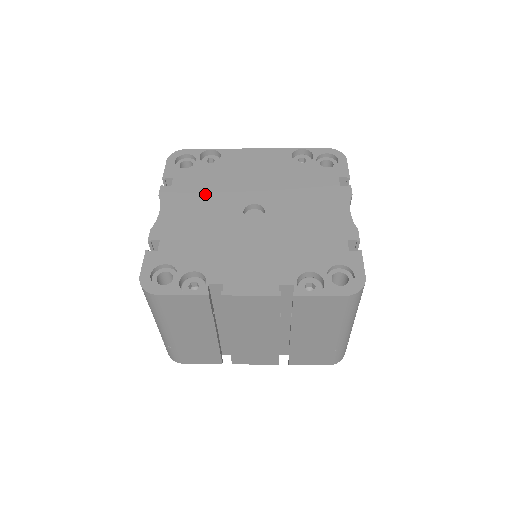
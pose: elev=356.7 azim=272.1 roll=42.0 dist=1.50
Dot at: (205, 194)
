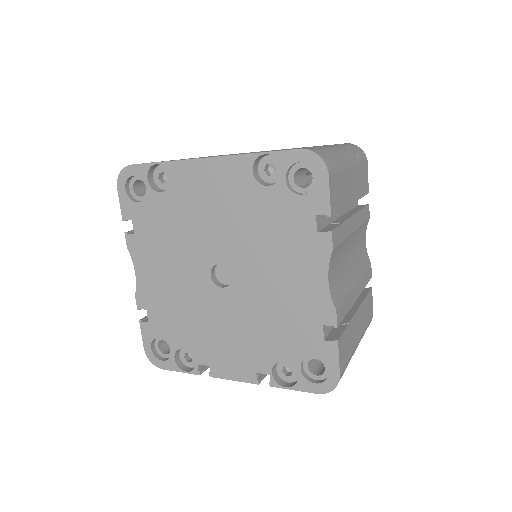
Dot at: (168, 247)
